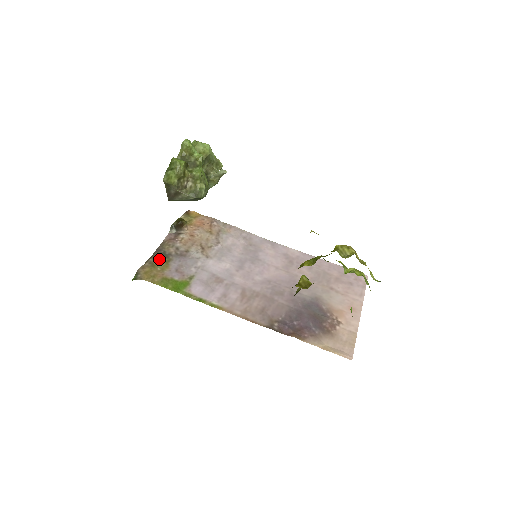
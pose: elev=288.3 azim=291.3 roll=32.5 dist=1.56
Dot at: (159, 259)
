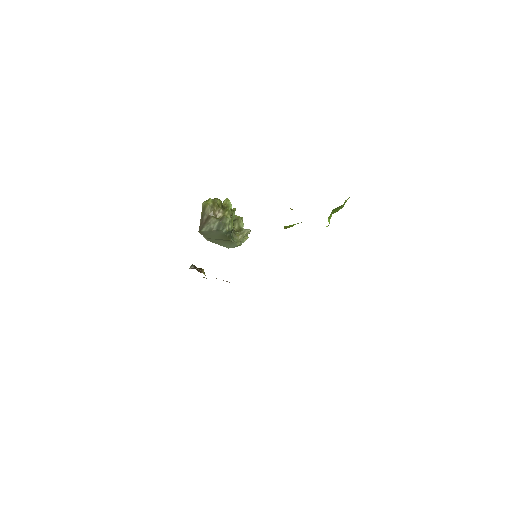
Dot at: occluded
